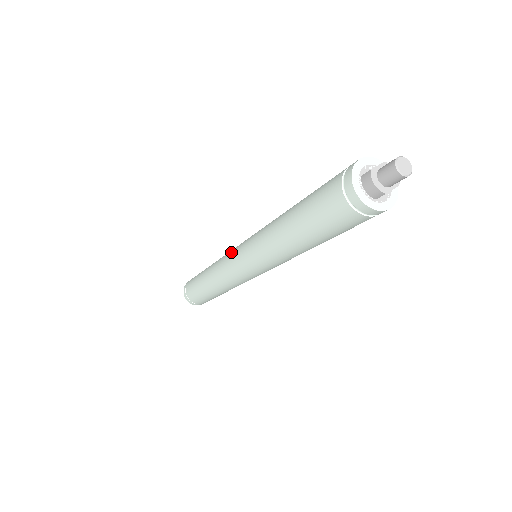
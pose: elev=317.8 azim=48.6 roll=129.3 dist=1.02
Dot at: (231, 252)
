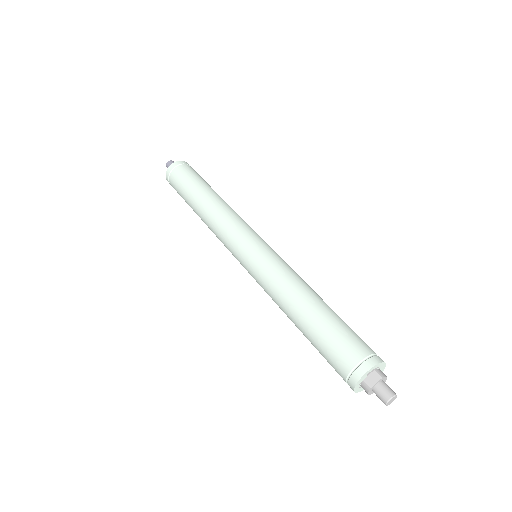
Dot at: (233, 242)
